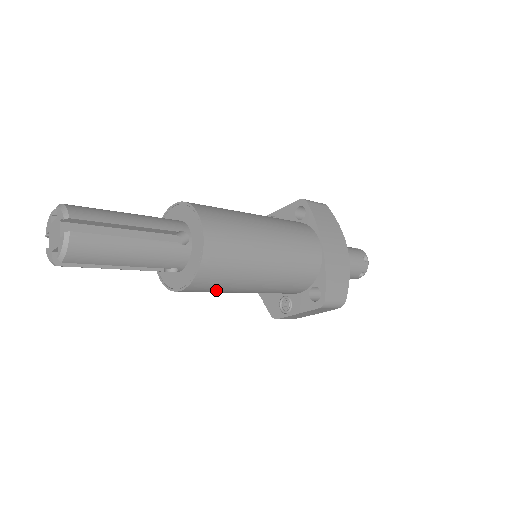
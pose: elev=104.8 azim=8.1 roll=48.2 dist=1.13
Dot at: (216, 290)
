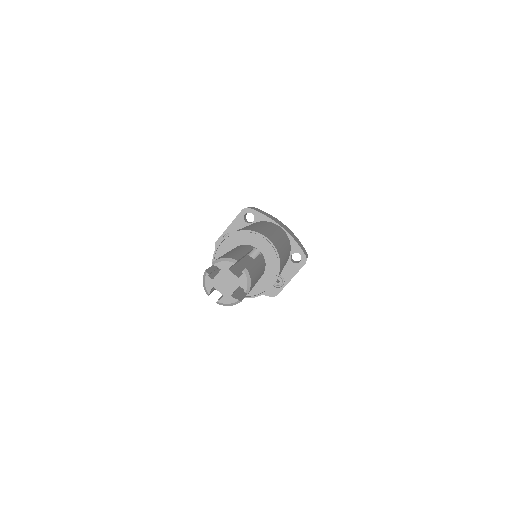
Dot at: occluded
